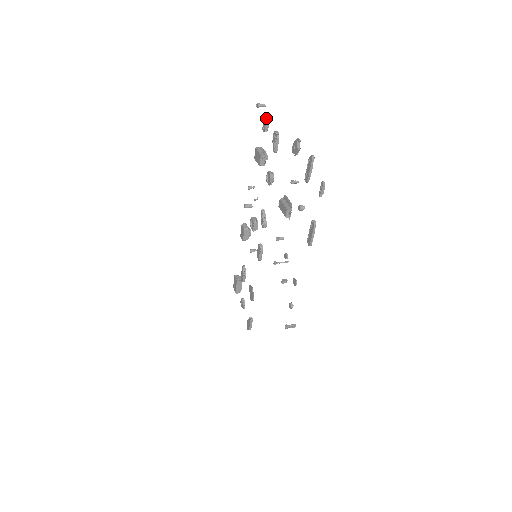
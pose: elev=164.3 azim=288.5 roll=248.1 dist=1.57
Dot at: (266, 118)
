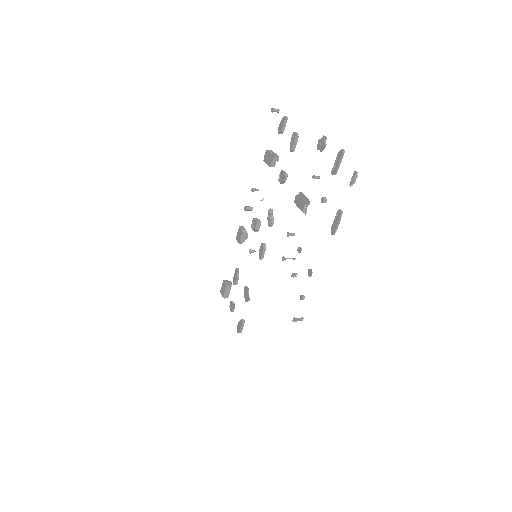
Dot at: (284, 120)
